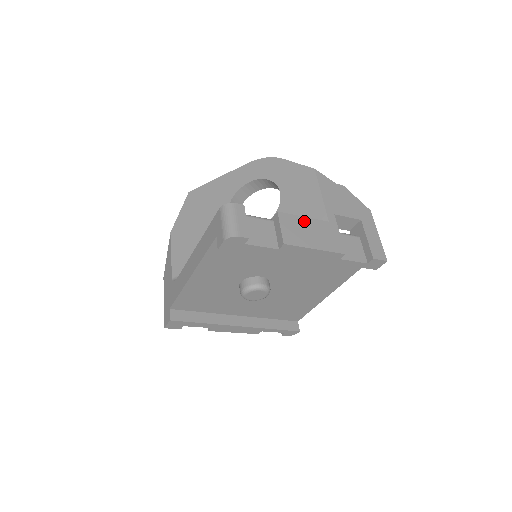
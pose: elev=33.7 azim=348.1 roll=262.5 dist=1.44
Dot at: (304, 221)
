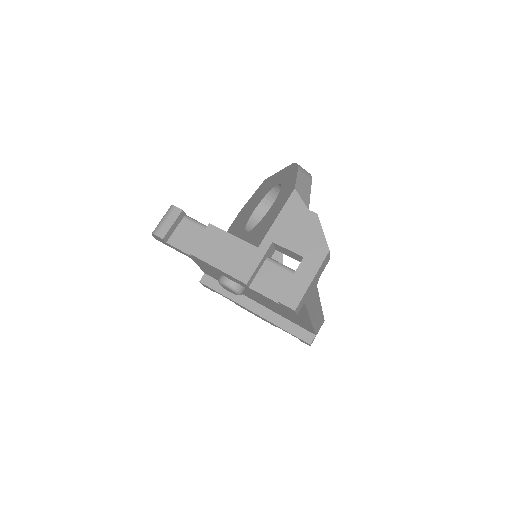
Dot at: (229, 239)
